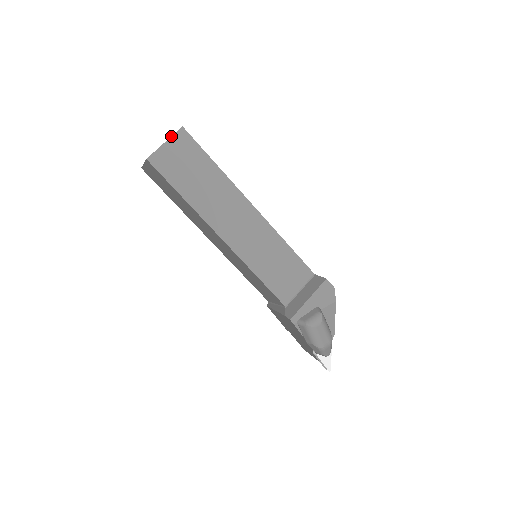
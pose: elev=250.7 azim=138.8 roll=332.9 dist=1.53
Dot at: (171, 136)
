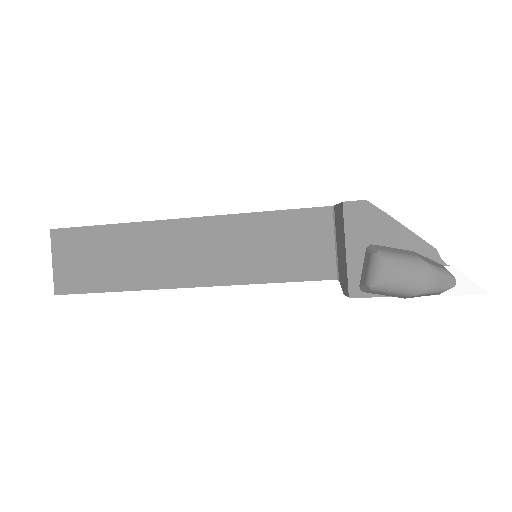
Dot at: (51, 250)
